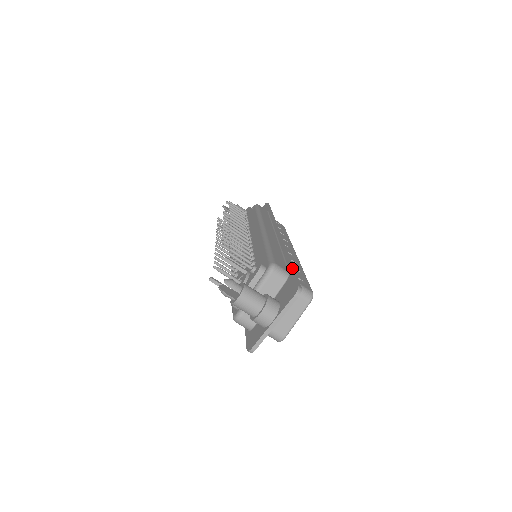
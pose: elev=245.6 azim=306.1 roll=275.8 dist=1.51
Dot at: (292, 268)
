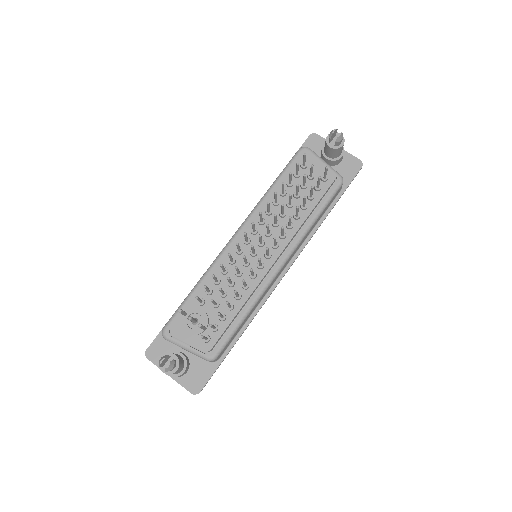
Dot at: occluded
